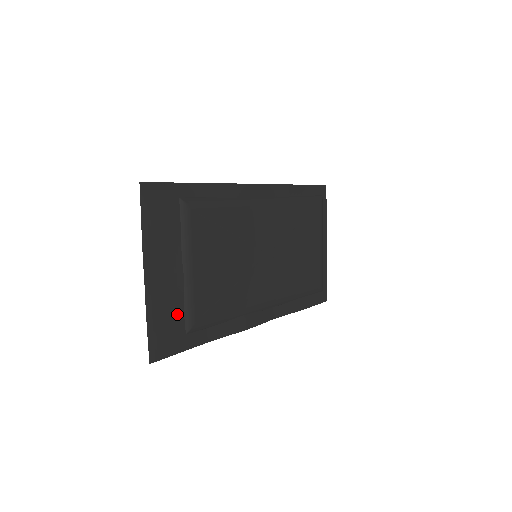
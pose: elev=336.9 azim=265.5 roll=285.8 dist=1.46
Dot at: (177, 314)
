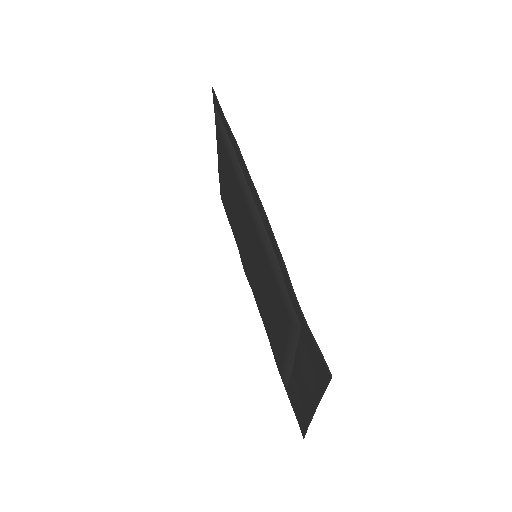
Dot at: (293, 389)
